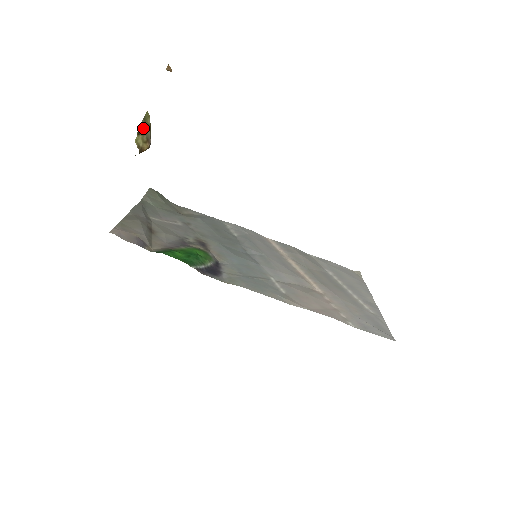
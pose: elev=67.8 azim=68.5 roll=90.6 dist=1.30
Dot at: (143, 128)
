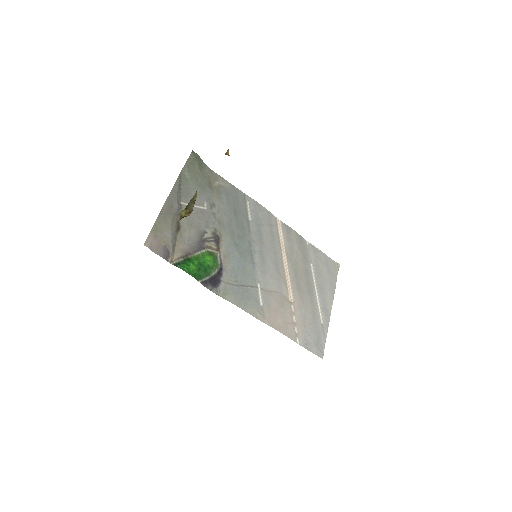
Dot at: (188, 206)
